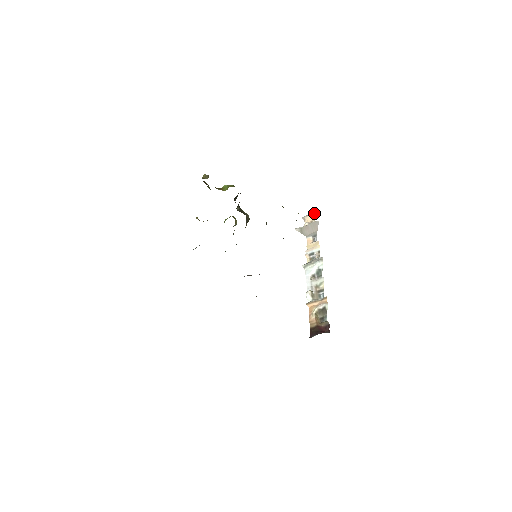
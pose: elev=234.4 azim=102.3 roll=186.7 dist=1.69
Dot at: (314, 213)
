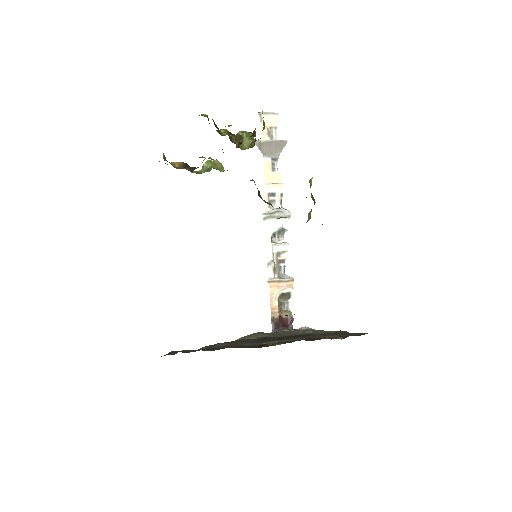
Dot at: (277, 114)
